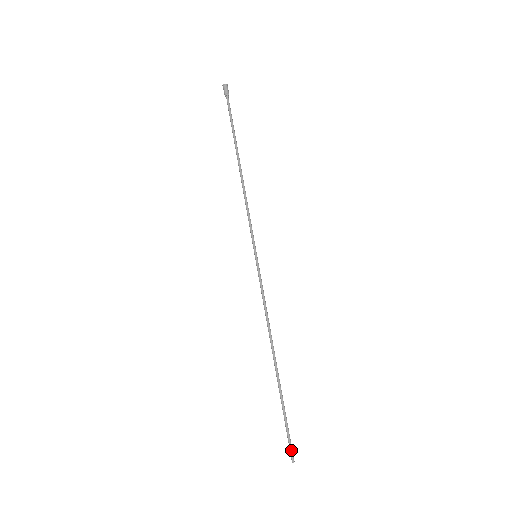
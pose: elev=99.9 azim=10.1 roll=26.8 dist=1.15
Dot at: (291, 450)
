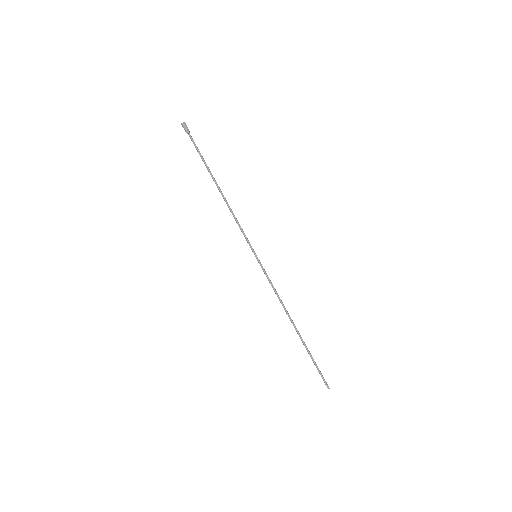
Dot at: (325, 381)
